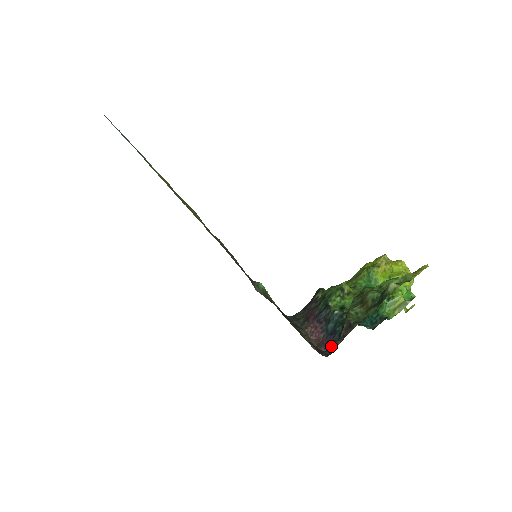
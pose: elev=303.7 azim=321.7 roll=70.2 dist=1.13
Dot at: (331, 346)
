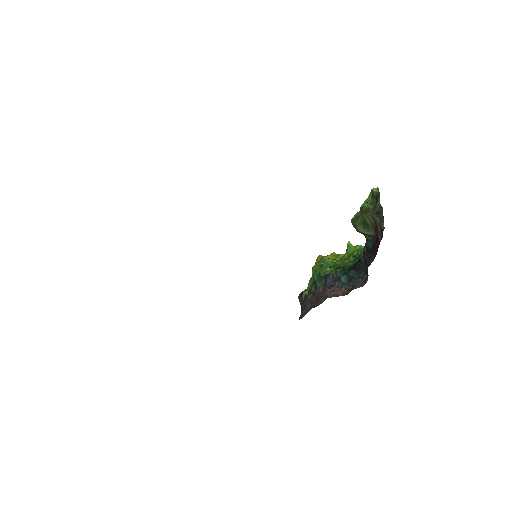
Dot at: (360, 281)
